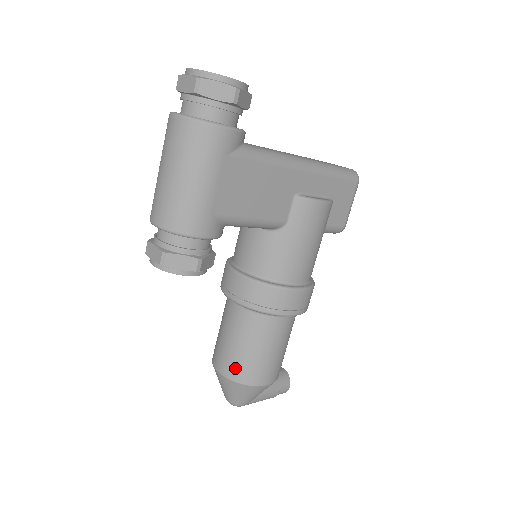
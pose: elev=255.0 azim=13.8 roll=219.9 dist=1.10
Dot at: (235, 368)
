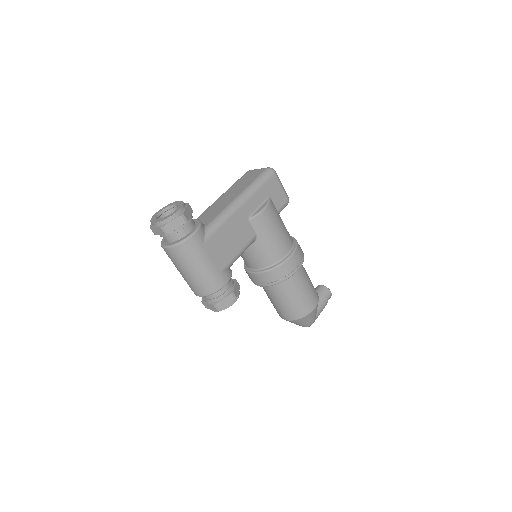
Dot at: (293, 314)
